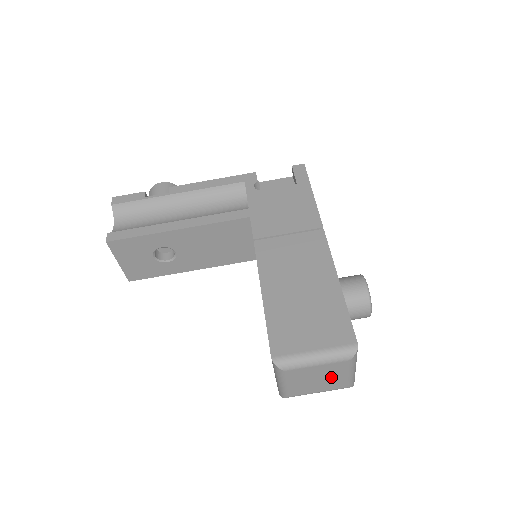
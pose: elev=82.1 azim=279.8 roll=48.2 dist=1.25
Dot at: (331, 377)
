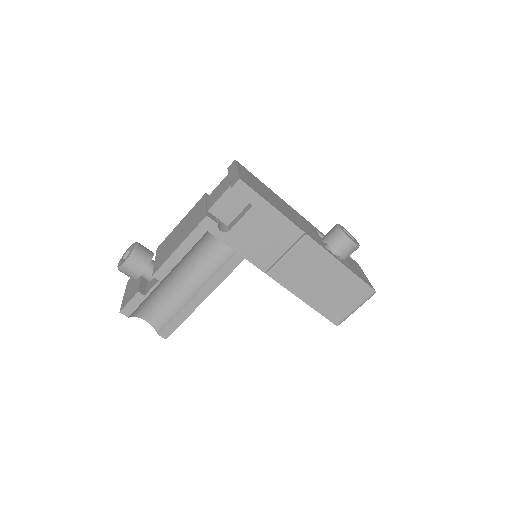
Dot at: occluded
